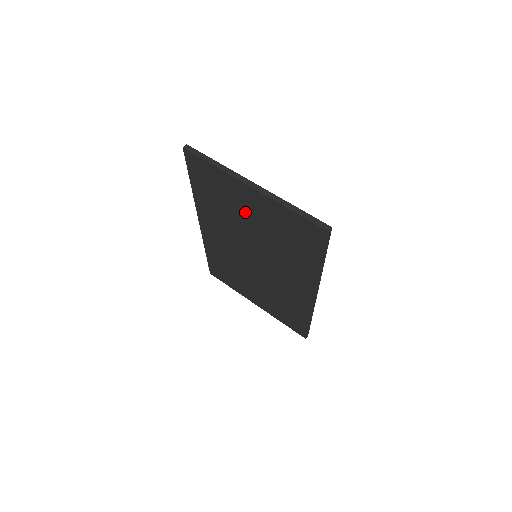
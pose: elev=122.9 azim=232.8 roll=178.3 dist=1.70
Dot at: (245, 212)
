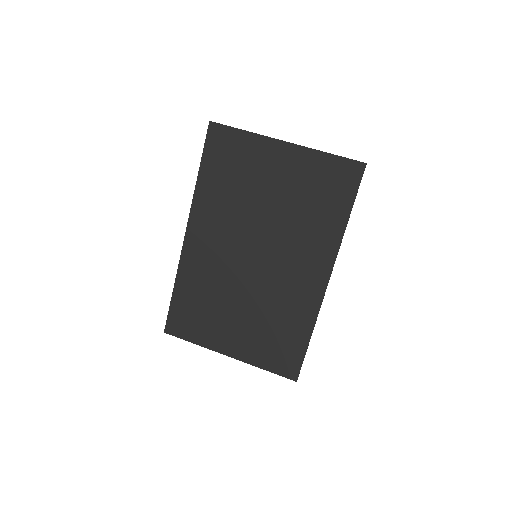
Dot at: (266, 182)
